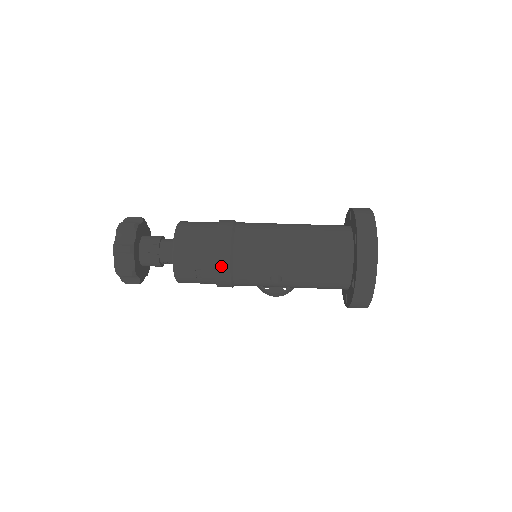
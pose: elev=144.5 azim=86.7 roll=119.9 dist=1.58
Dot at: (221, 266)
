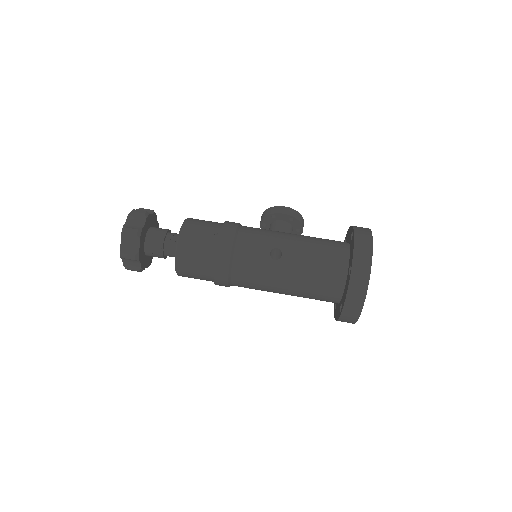
Dot at: occluded
